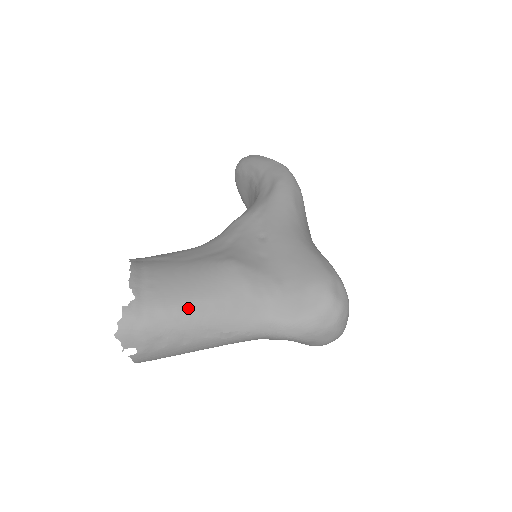
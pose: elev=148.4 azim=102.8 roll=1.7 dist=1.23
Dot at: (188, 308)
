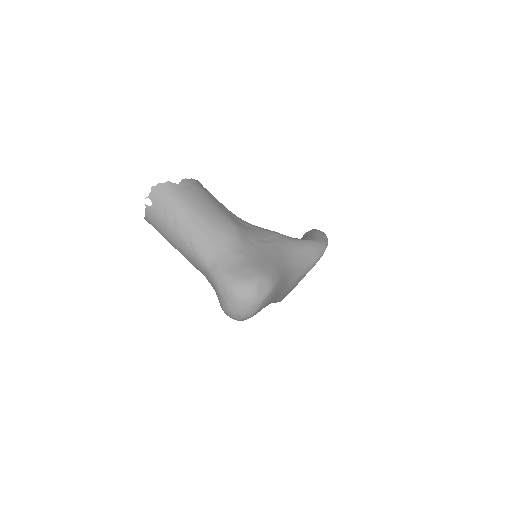
Dot at: (191, 212)
